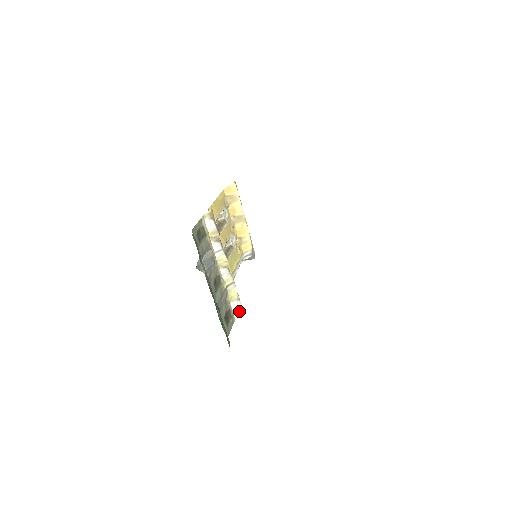
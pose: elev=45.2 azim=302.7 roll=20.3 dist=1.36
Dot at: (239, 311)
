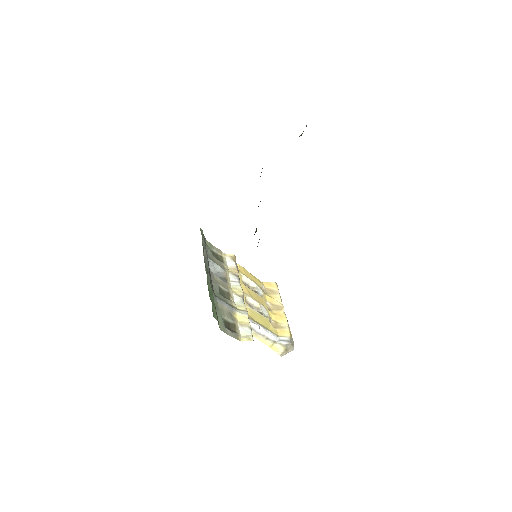
Dot at: (248, 338)
